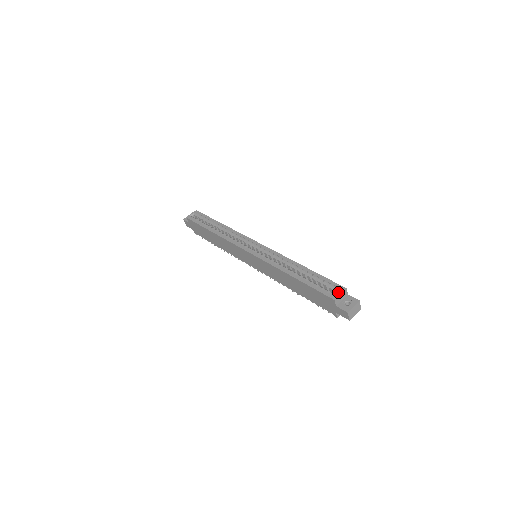
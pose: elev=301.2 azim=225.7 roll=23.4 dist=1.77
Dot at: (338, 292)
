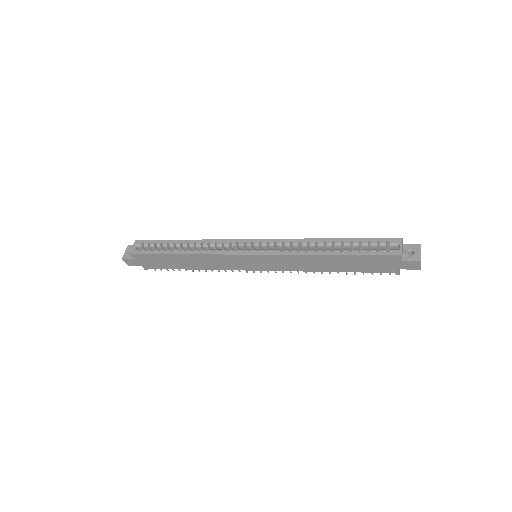
Dot at: (396, 246)
